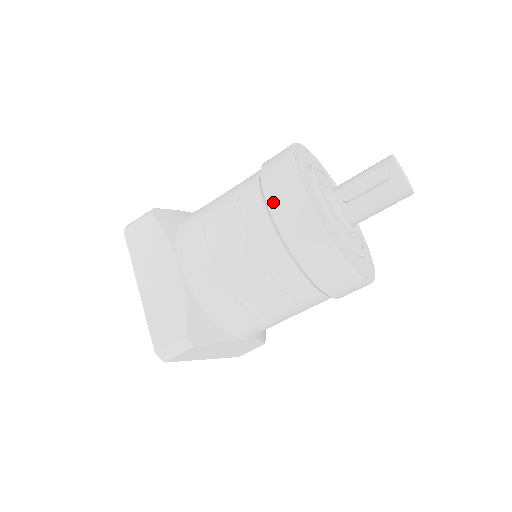
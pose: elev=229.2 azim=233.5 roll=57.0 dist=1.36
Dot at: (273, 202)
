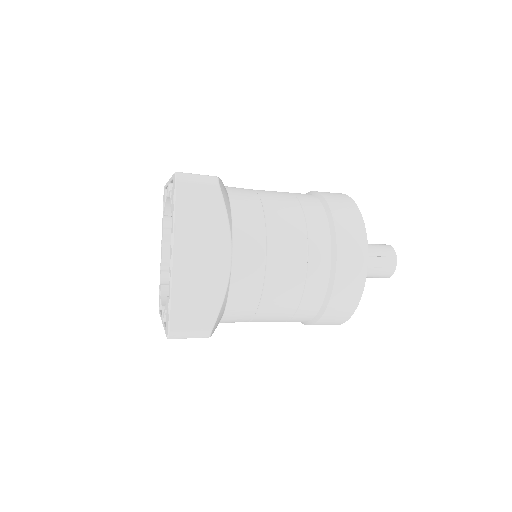
Dot at: (342, 259)
